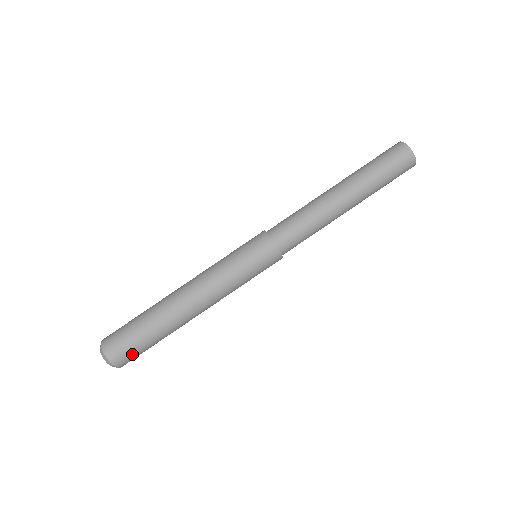
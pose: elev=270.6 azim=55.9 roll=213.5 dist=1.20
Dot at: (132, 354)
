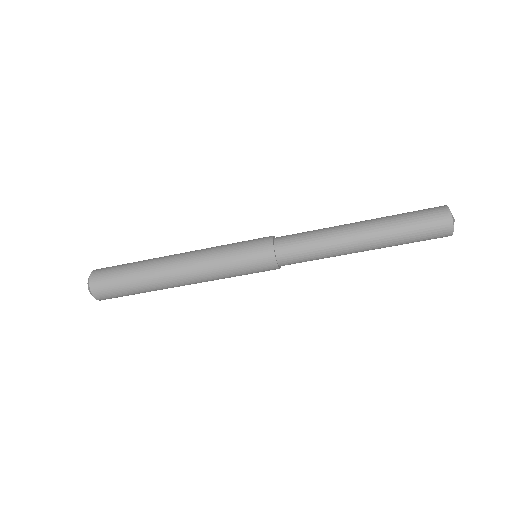
Dot at: (116, 297)
